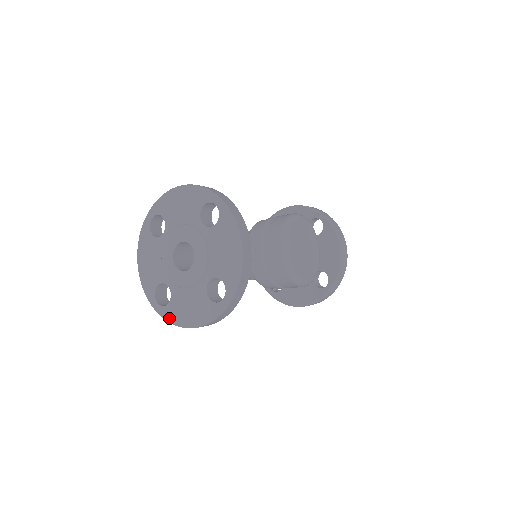
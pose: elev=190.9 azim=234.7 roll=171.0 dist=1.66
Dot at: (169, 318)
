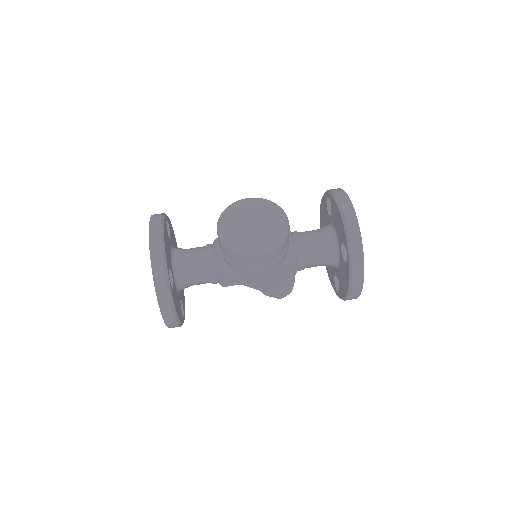
Dot at: occluded
